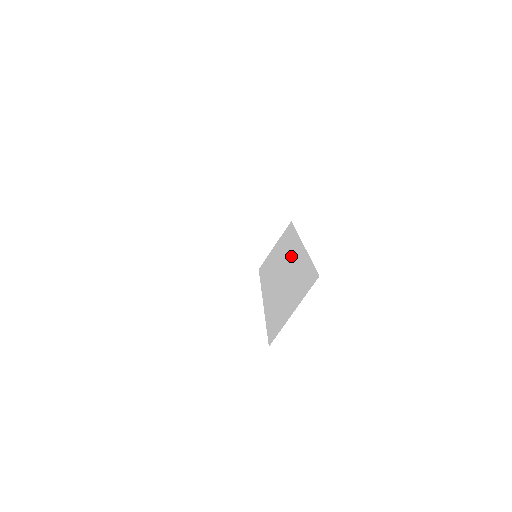
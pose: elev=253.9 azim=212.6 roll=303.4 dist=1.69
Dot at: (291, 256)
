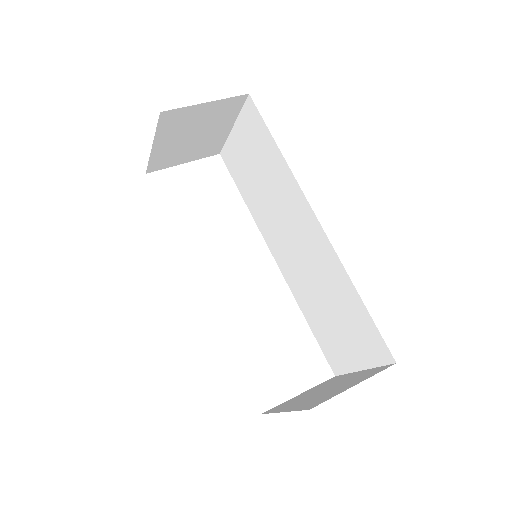
Dot at: (301, 226)
